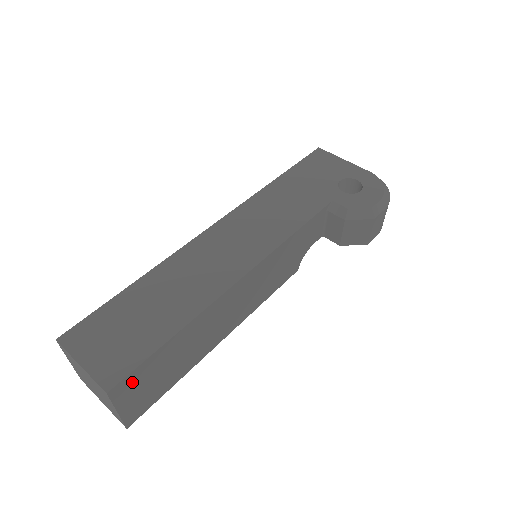
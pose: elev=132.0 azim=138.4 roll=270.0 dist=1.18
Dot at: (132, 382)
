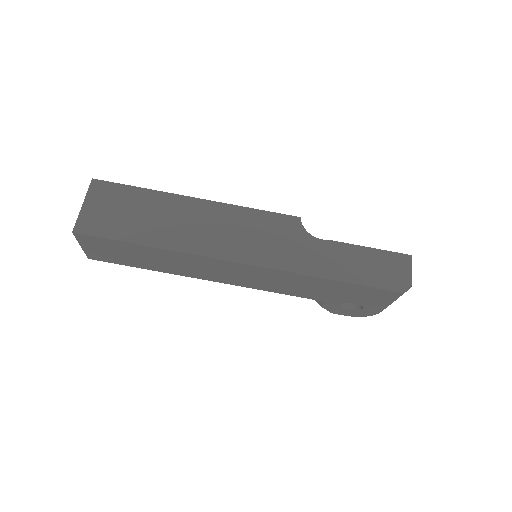
Dot at: occluded
